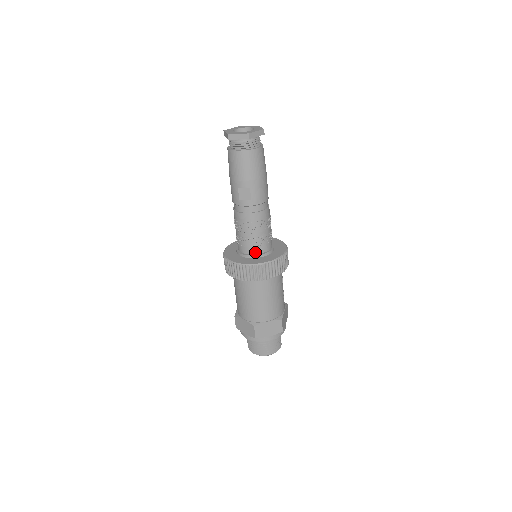
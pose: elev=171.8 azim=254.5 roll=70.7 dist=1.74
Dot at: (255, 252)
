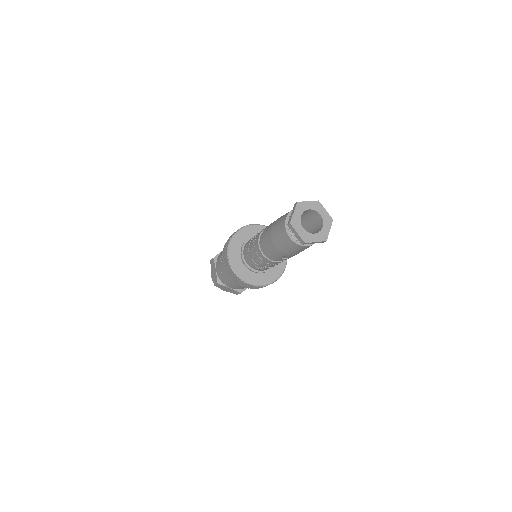
Dot at: (267, 269)
